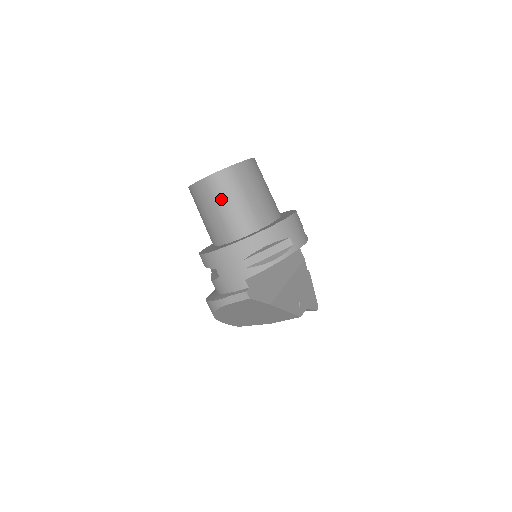
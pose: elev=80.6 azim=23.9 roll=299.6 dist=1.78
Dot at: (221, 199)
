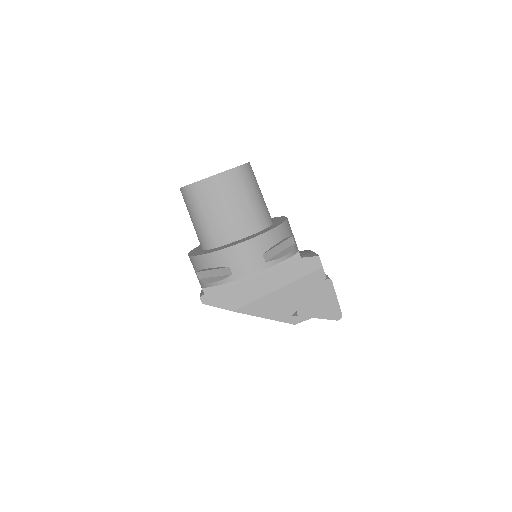
Dot at: occluded
